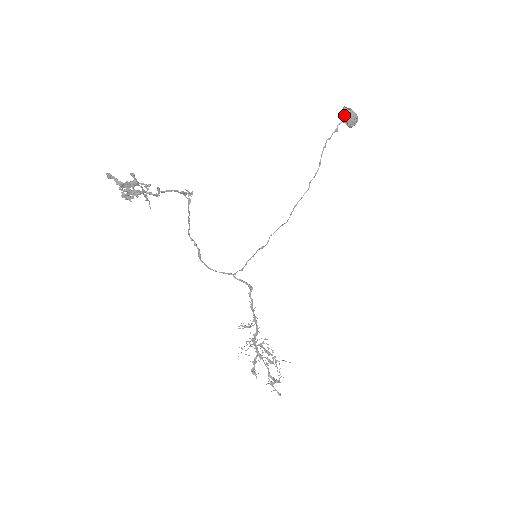
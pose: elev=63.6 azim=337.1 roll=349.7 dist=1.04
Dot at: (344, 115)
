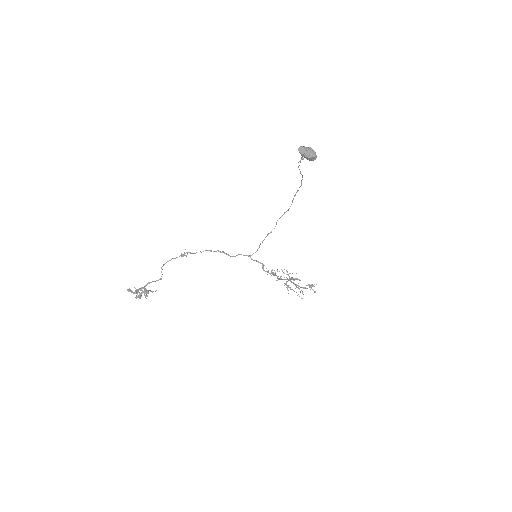
Dot at: (301, 155)
